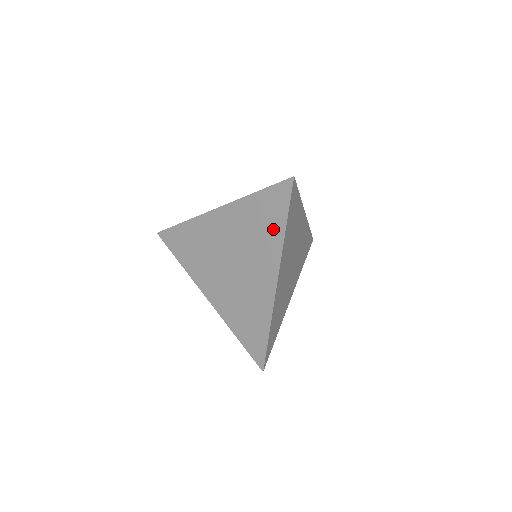
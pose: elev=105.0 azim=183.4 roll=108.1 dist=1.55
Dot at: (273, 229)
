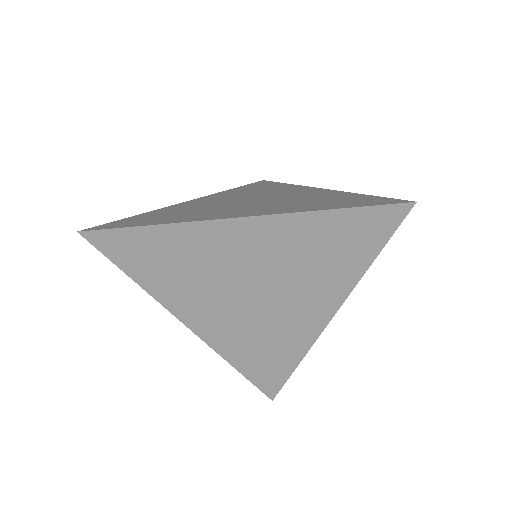
Dot at: (348, 262)
